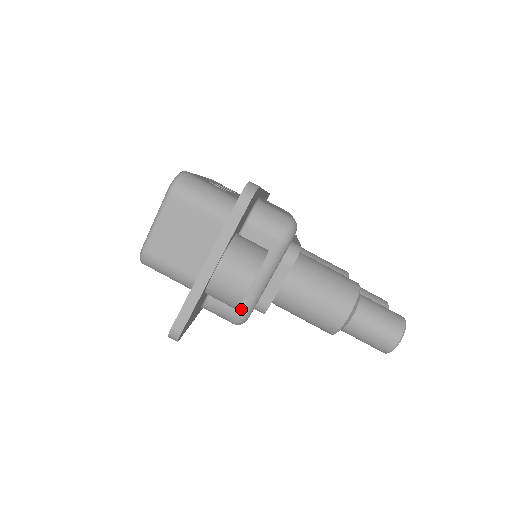
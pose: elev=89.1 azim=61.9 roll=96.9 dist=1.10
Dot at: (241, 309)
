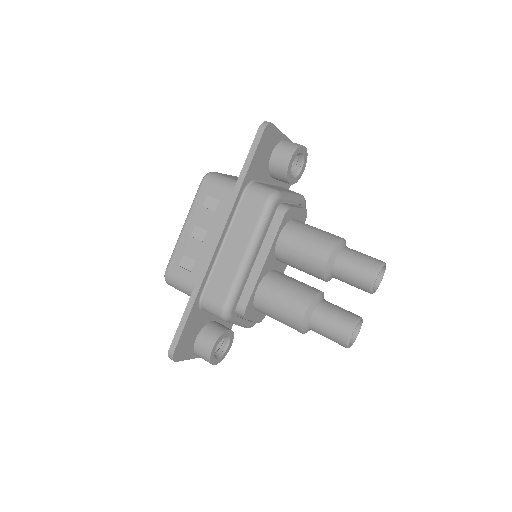
Dot at: (278, 190)
